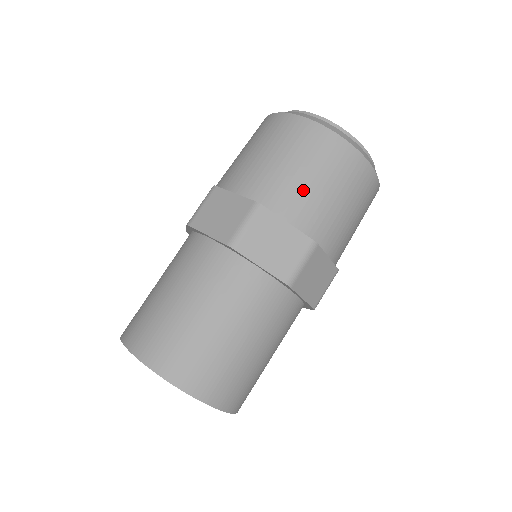
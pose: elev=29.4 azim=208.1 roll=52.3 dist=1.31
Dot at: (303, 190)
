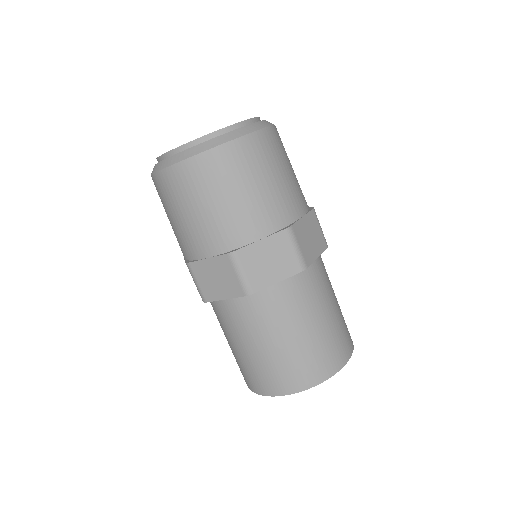
Dot at: (288, 188)
